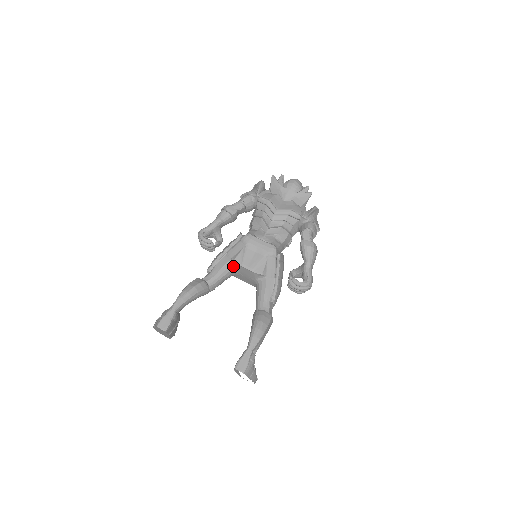
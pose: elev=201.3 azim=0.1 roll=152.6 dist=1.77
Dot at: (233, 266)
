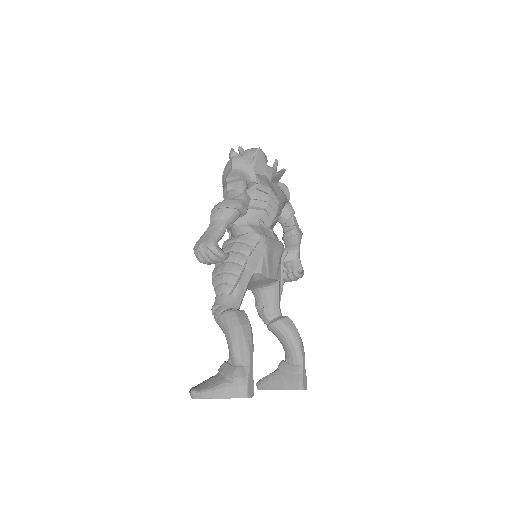
Dot at: (253, 279)
